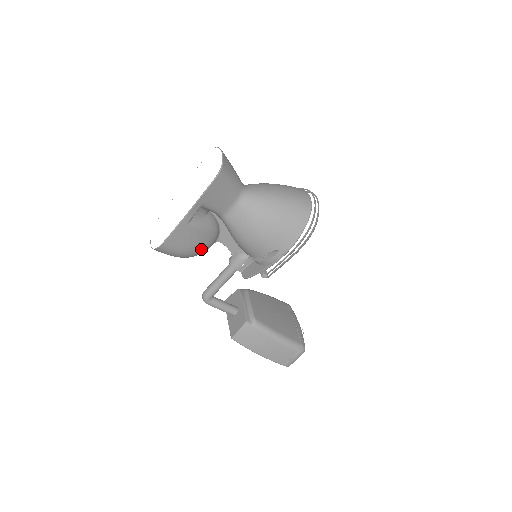
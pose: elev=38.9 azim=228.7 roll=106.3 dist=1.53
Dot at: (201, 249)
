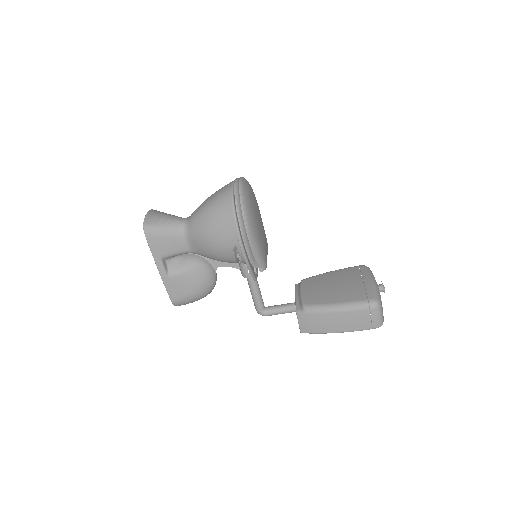
Dot at: (203, 284)
